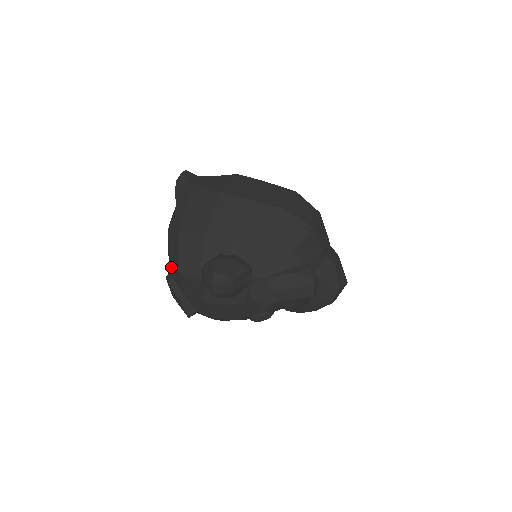
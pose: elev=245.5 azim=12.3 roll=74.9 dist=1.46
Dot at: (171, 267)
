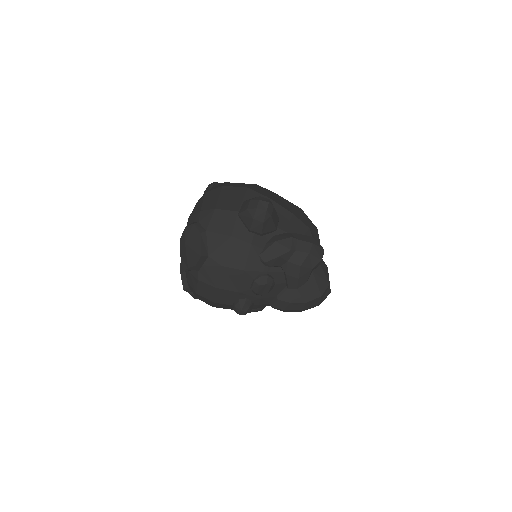
Dot at: (203, 210)
